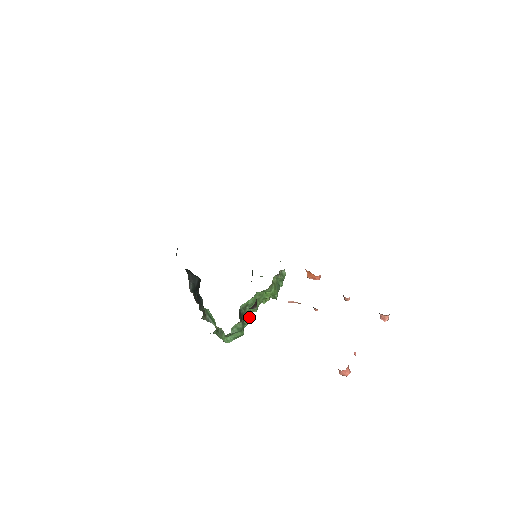
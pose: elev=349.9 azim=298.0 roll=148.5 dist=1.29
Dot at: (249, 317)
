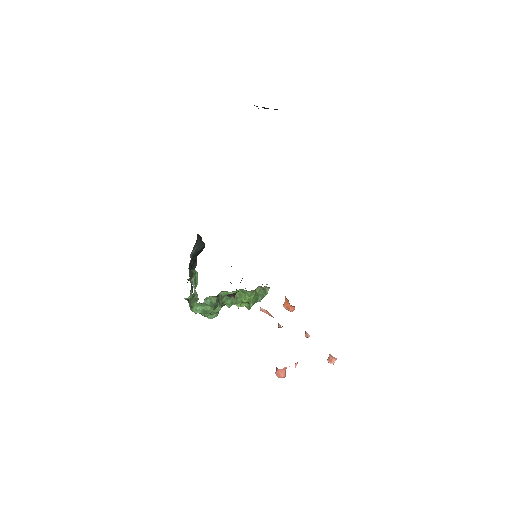
Dot at: occluded
